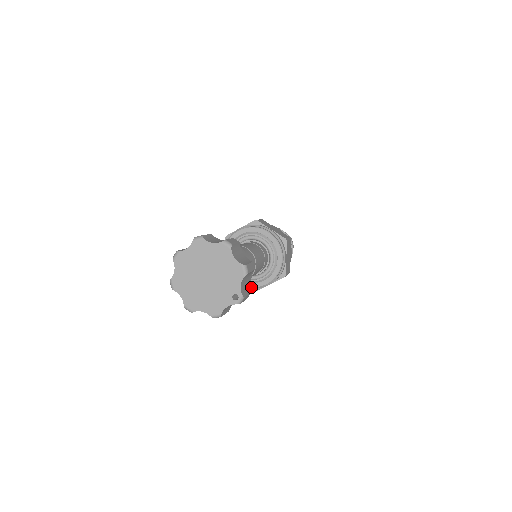
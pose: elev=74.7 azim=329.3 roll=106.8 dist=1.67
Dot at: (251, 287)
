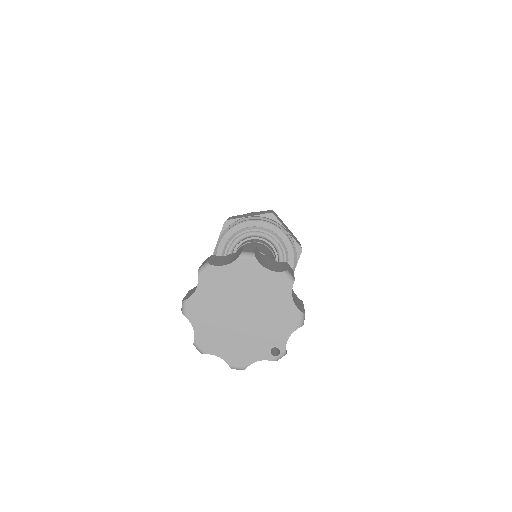
Dot at: occluded
